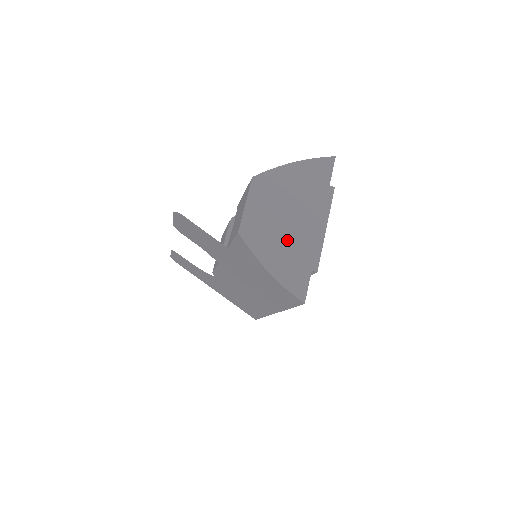
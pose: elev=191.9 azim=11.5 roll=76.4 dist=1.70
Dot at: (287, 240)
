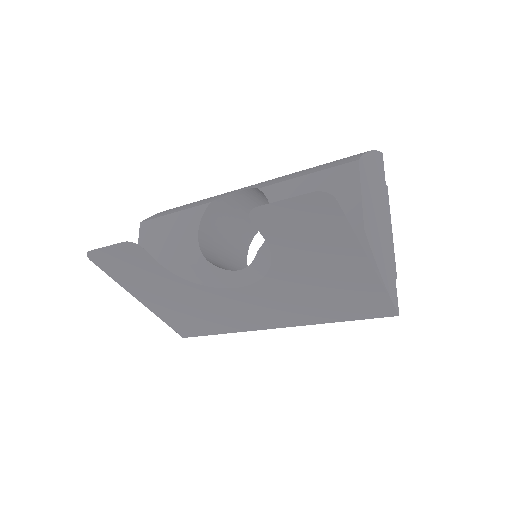
Dot at: (383, 242)
